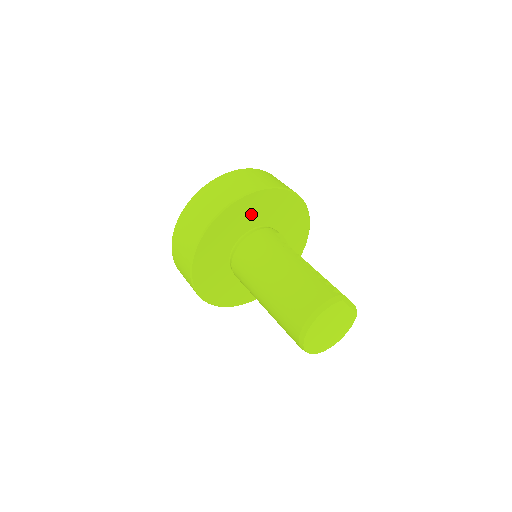
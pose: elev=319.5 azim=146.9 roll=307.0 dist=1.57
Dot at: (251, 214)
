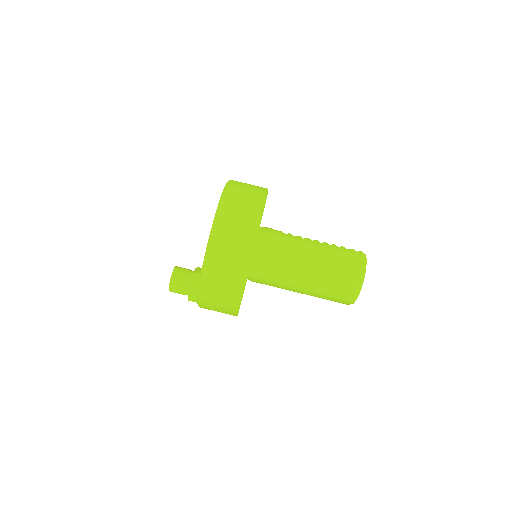
Dot at: occluded
